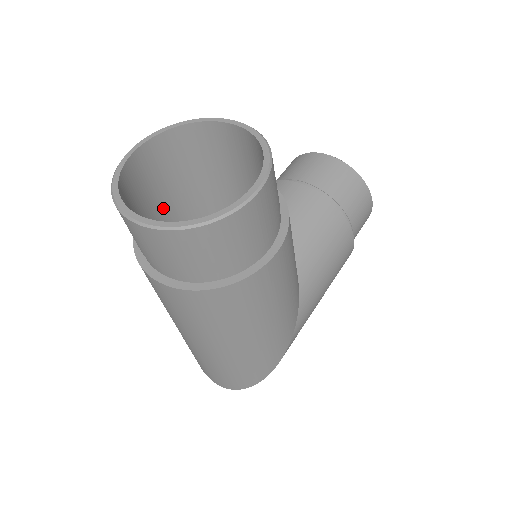
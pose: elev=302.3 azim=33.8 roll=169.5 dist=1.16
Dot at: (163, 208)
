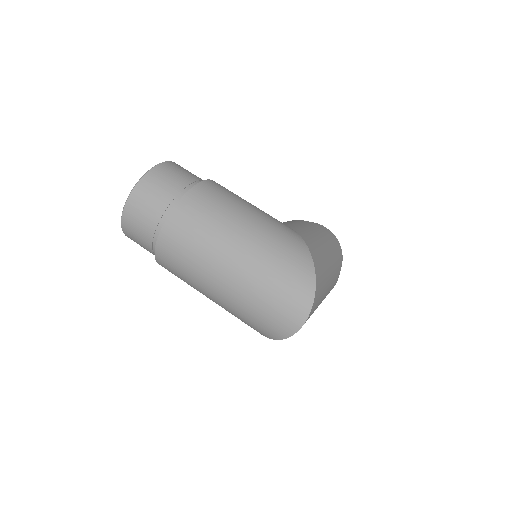
Dot at: occluded
